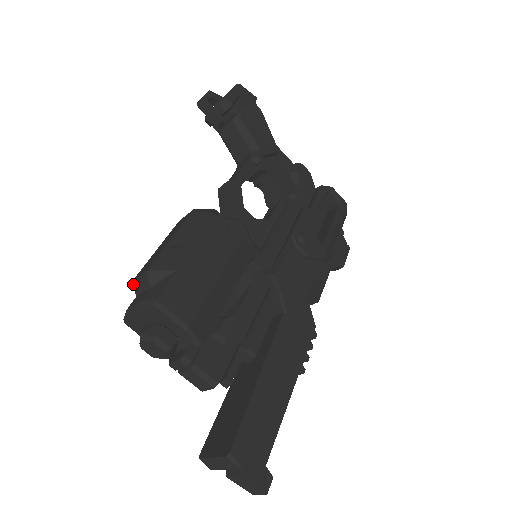
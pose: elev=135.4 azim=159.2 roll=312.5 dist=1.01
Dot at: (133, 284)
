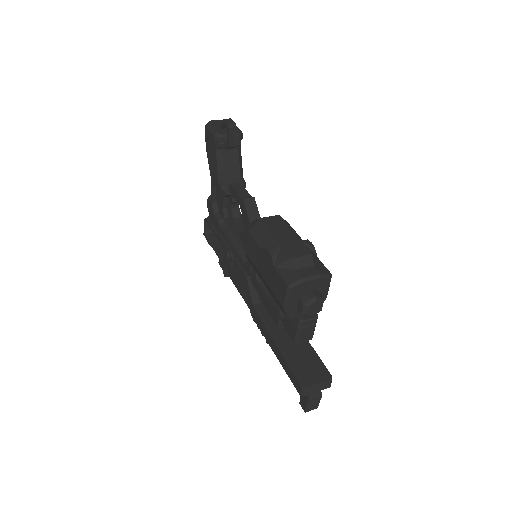
Dot at: (293, 260)
